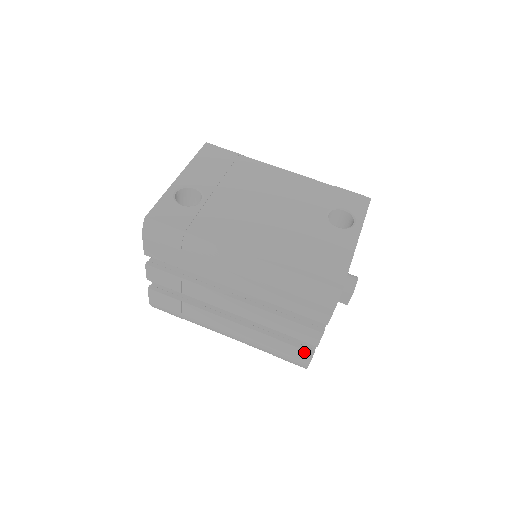
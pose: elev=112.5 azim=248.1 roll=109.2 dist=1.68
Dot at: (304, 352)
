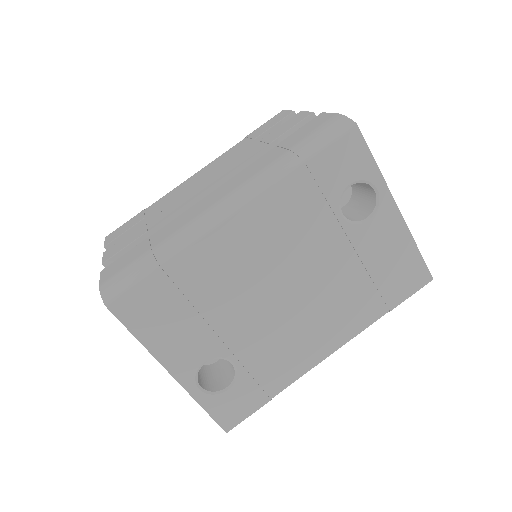
Dot at: occluded
